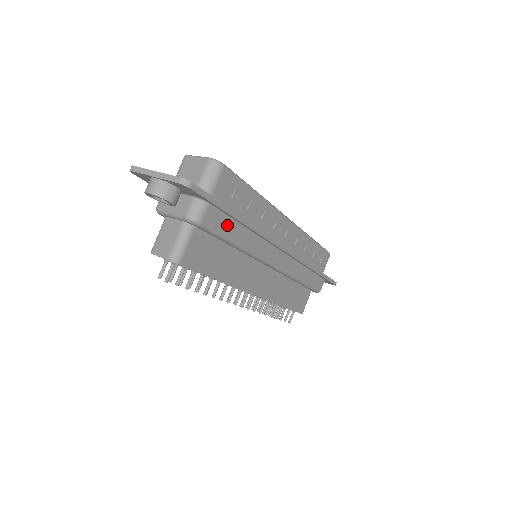
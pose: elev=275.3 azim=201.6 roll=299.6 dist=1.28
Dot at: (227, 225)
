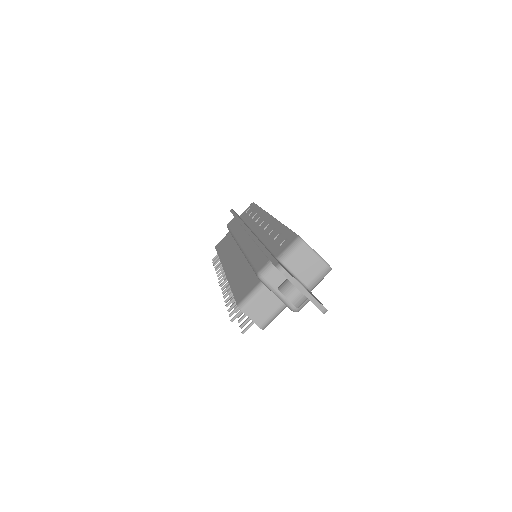
Dot at: occluded
